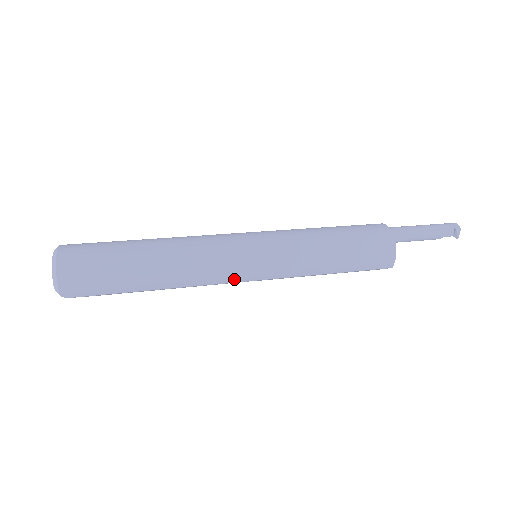
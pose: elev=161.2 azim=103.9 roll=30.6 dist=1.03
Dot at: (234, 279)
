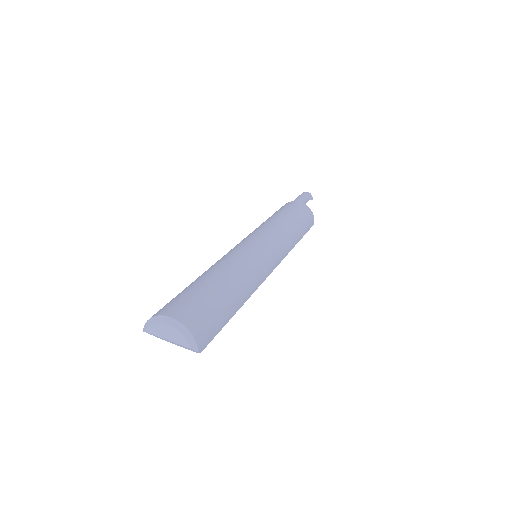
Dot at: (270, 271)
